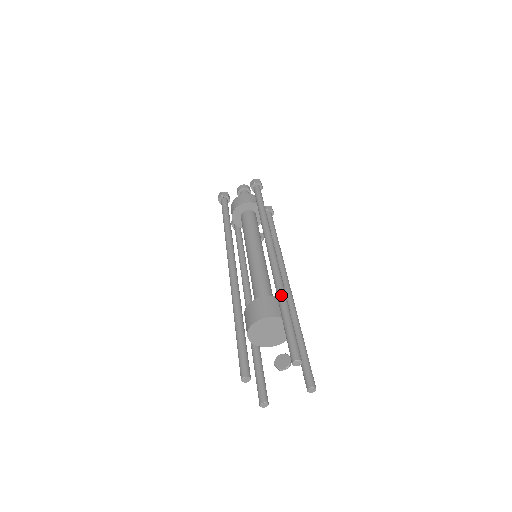
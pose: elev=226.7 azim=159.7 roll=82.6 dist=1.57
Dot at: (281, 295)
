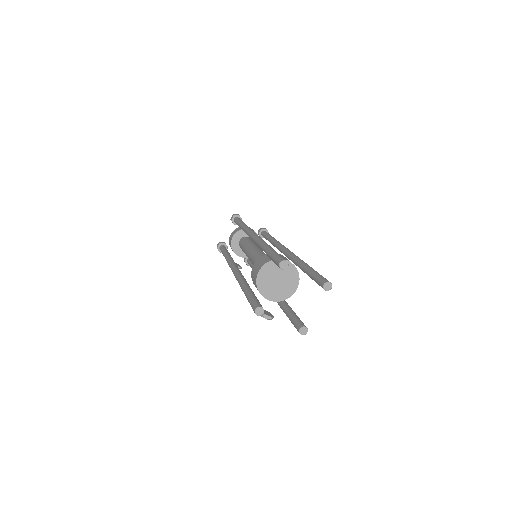
Dot at: occluded
